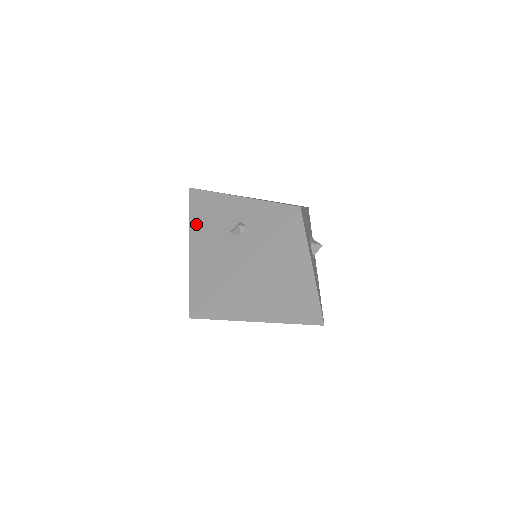
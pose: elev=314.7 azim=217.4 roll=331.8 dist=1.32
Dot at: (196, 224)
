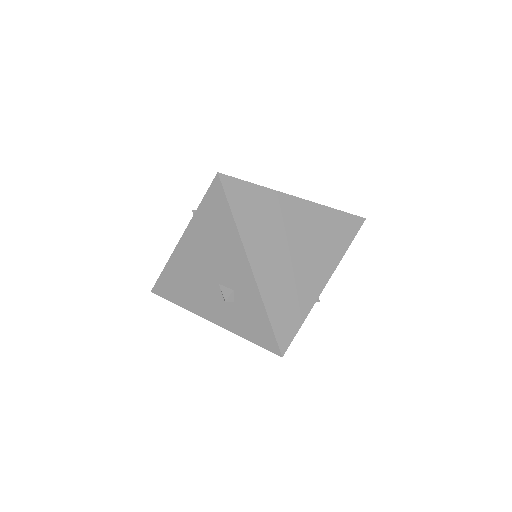
Dot at: (199, 228)
